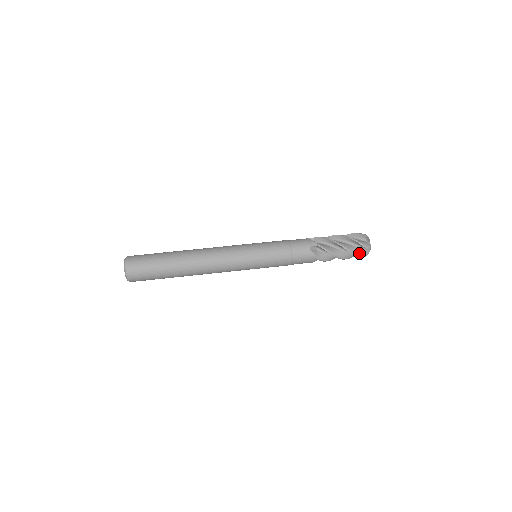
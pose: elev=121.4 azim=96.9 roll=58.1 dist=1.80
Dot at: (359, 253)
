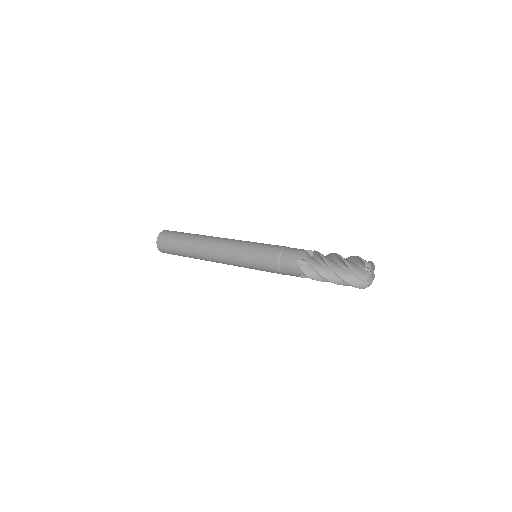
Dot at: (352, 281)
